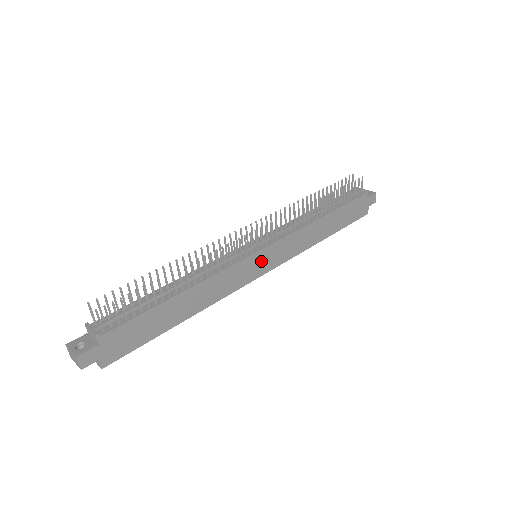
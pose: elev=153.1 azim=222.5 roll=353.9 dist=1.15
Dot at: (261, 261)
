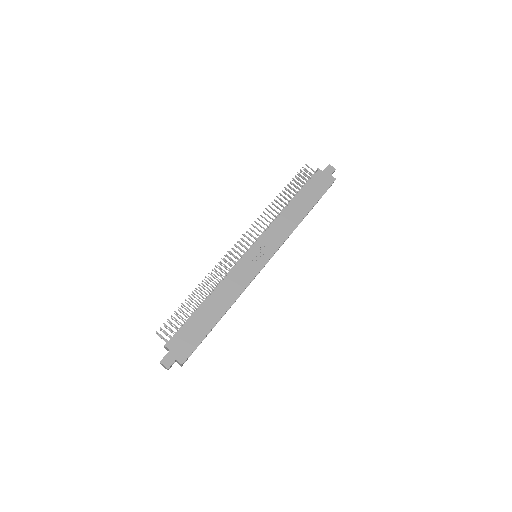
Dot at: (257, 255)
